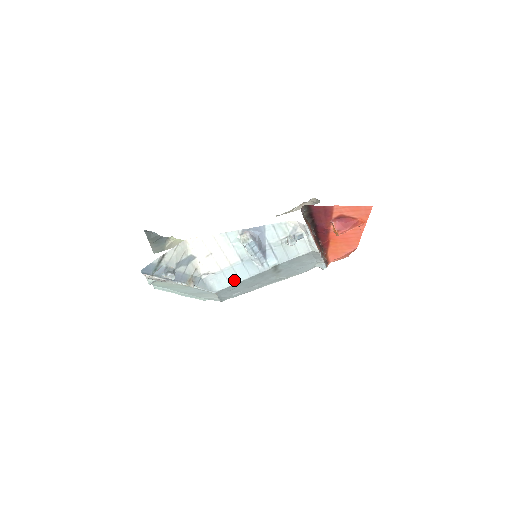
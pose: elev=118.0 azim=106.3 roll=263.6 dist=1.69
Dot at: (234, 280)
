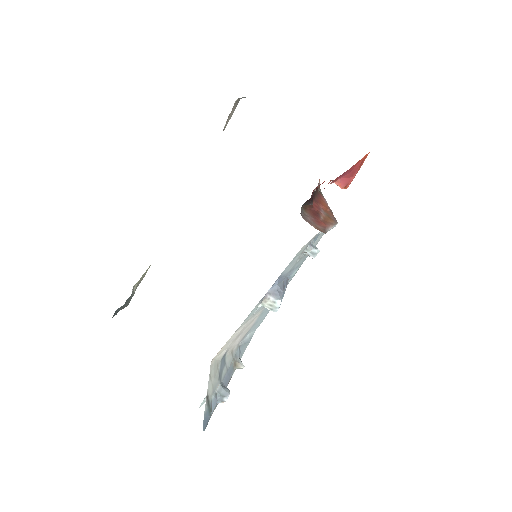
Dot at: (267, 313)
